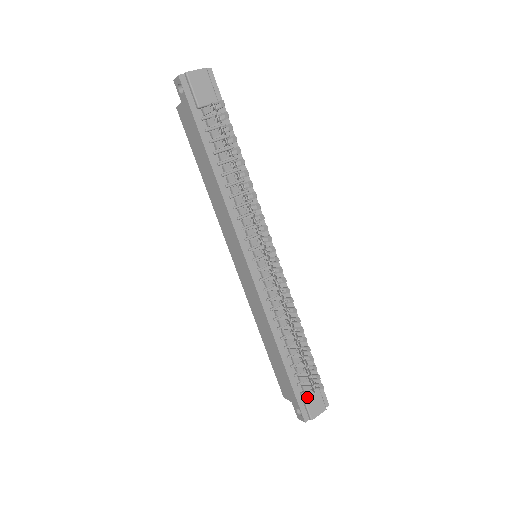
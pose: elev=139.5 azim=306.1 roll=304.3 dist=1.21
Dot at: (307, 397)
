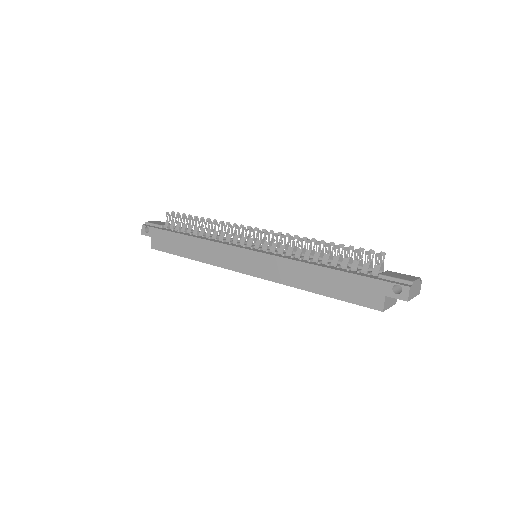
Dot at: (387, 275)
